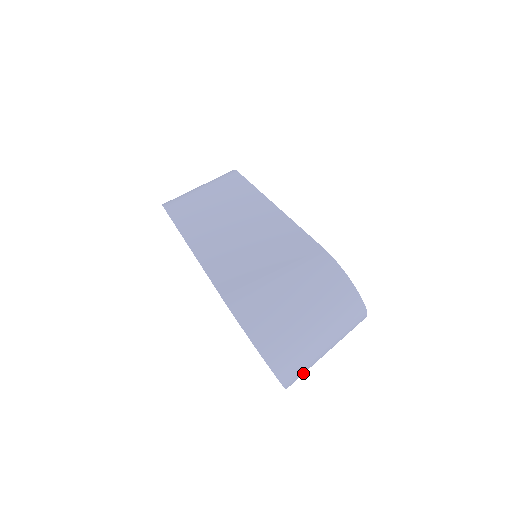
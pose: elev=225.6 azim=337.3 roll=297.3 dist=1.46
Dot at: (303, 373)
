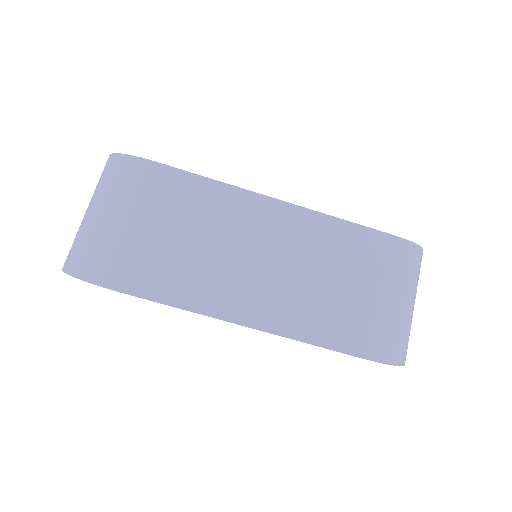
Dot at: occluded
